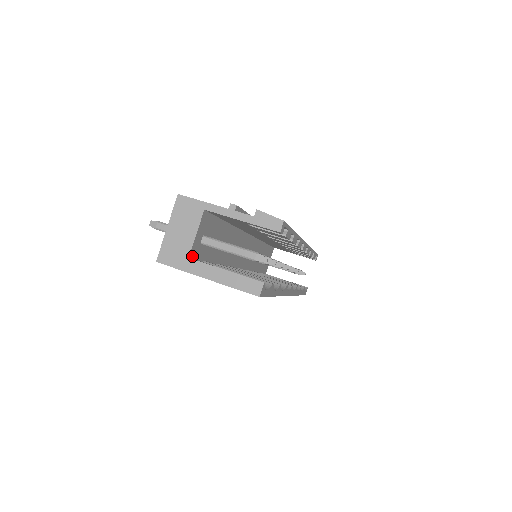
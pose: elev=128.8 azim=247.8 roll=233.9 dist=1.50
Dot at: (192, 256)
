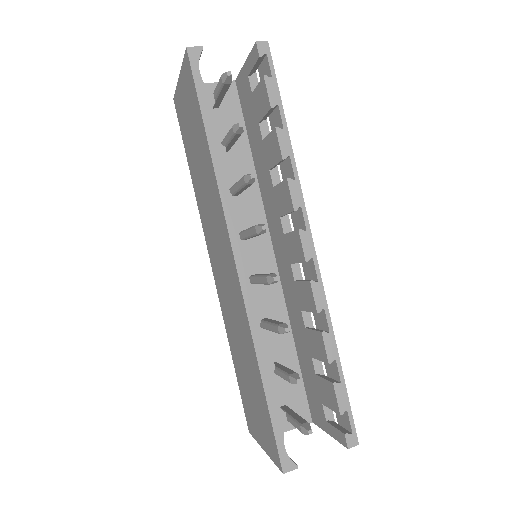
Dot at: occluded
